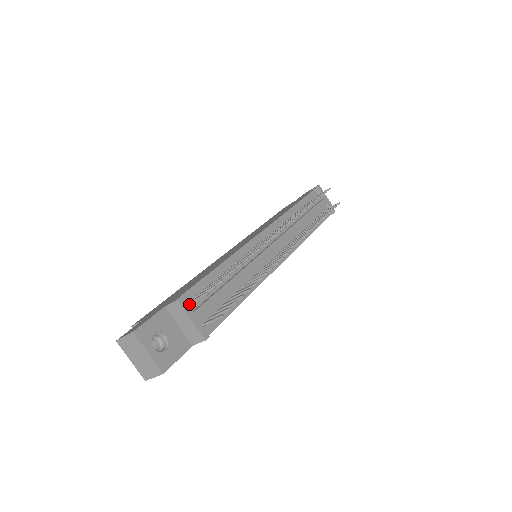
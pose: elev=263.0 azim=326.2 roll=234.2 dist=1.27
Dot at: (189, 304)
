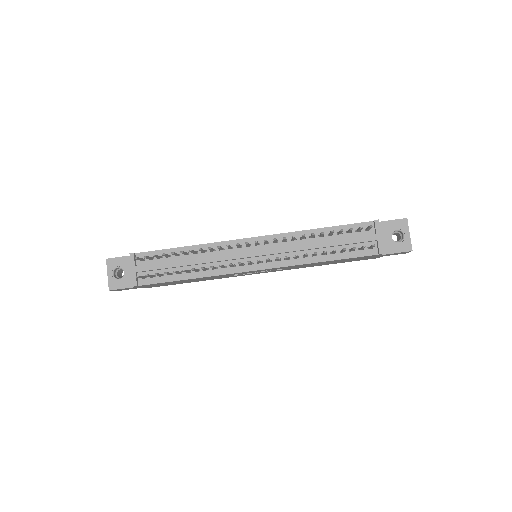
Dot at: (141, 260)
